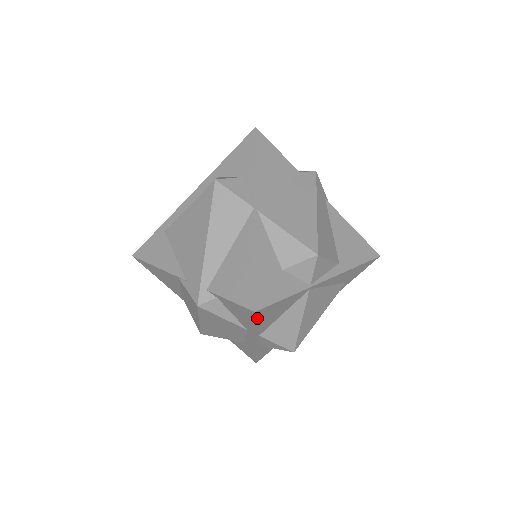
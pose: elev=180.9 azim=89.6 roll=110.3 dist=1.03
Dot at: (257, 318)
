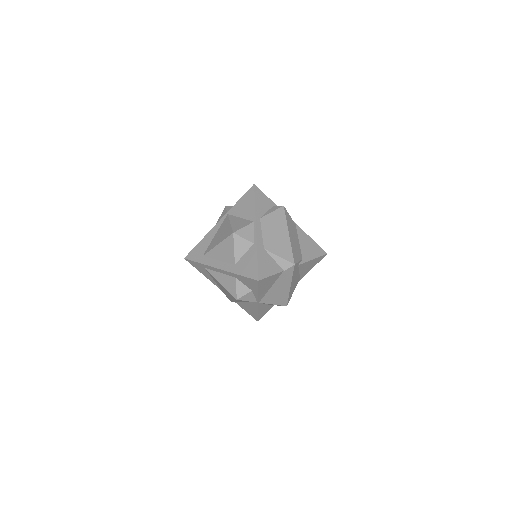
Dot at: occluded
